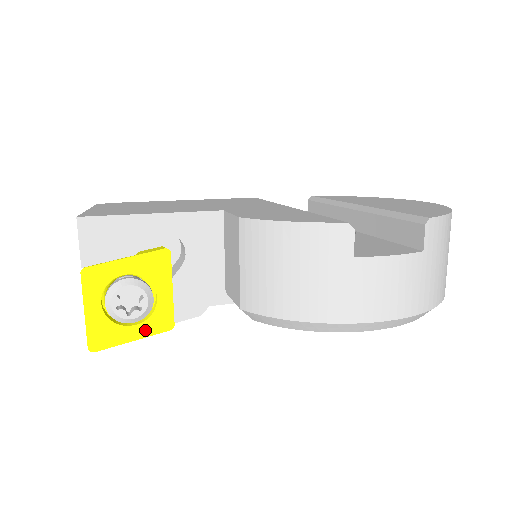
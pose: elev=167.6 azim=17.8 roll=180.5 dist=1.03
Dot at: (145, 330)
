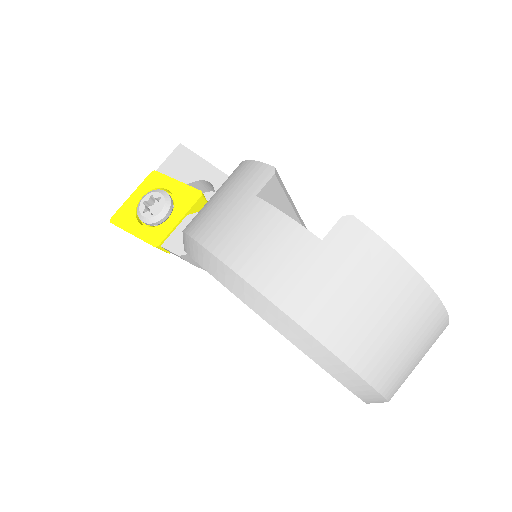
Dot at: (143, 233)
